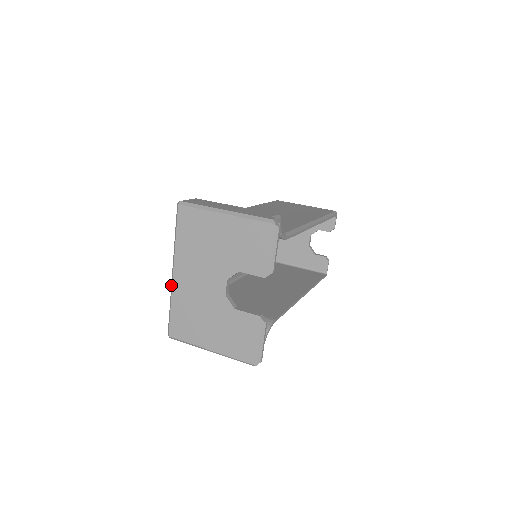
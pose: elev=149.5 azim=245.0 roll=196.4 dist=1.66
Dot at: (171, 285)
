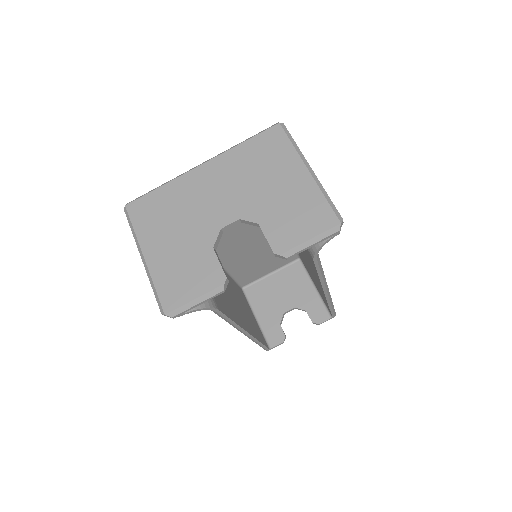
Dot at: occluded
